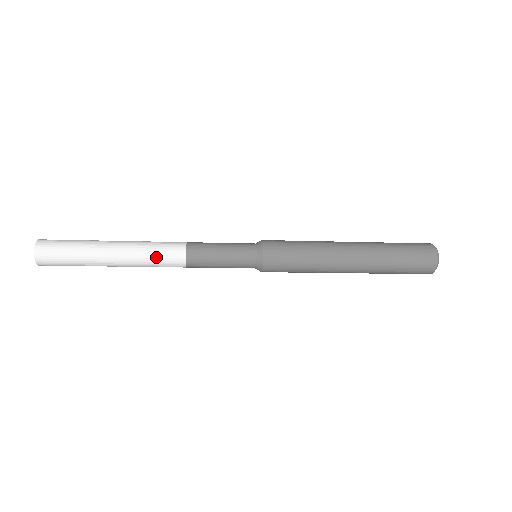
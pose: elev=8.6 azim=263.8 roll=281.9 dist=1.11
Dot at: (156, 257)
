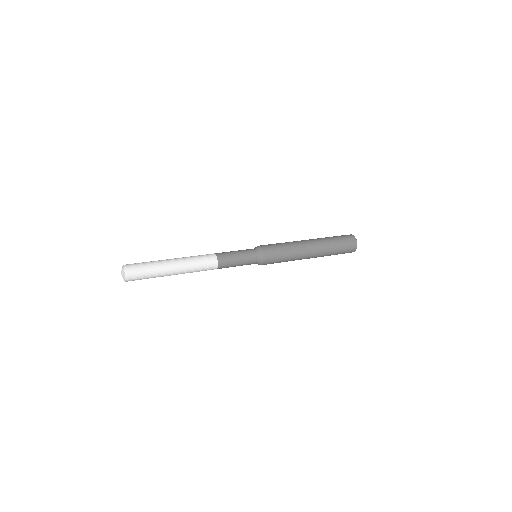
Dot at: (199, 261)
